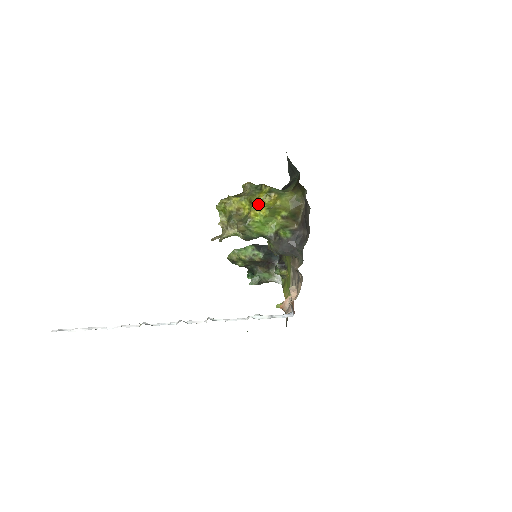
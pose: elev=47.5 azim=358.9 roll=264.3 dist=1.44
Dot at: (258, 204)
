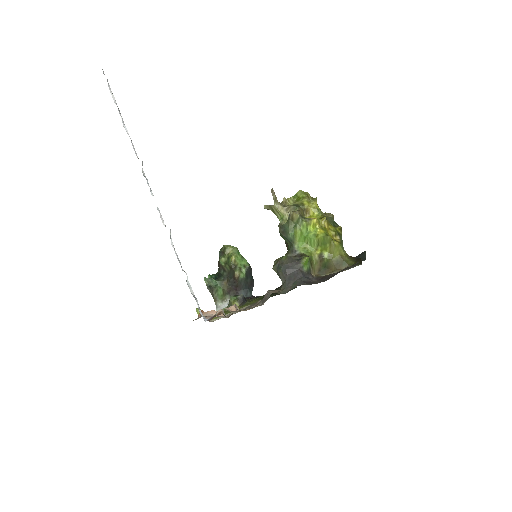
Dot at: (325, 225)
